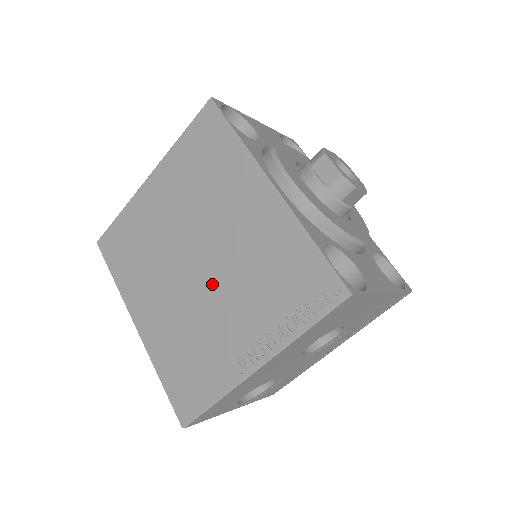
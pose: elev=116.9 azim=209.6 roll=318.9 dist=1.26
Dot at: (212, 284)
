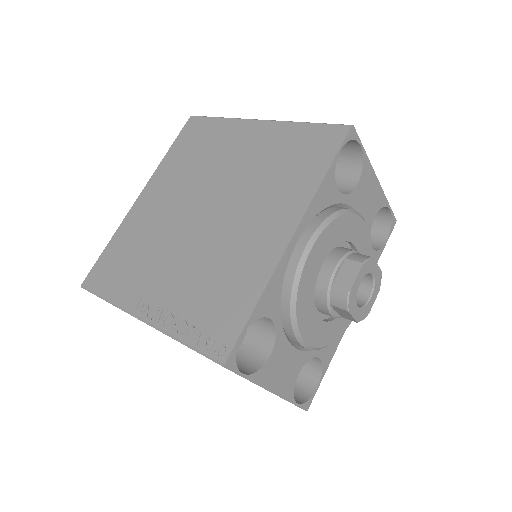
Dot at: (191, 238)
